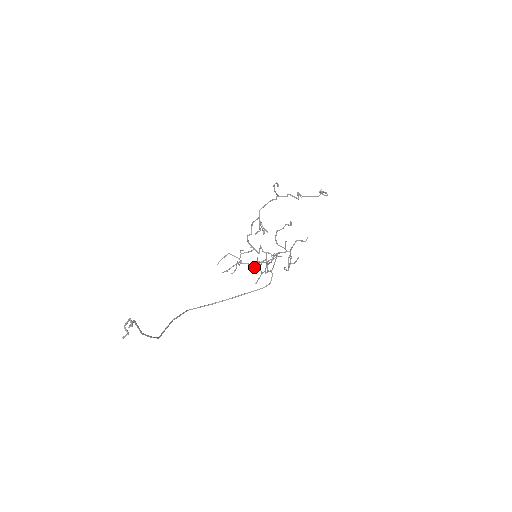
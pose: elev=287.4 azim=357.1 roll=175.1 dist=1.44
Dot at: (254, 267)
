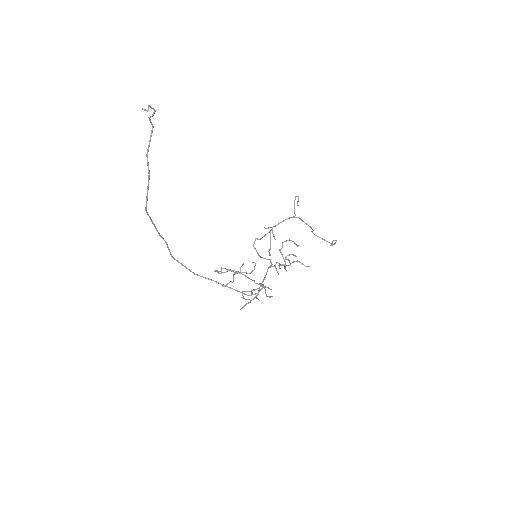
Dot at: (246, 291)
